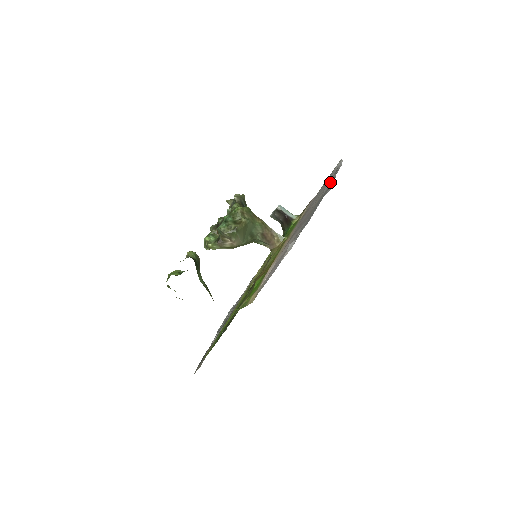
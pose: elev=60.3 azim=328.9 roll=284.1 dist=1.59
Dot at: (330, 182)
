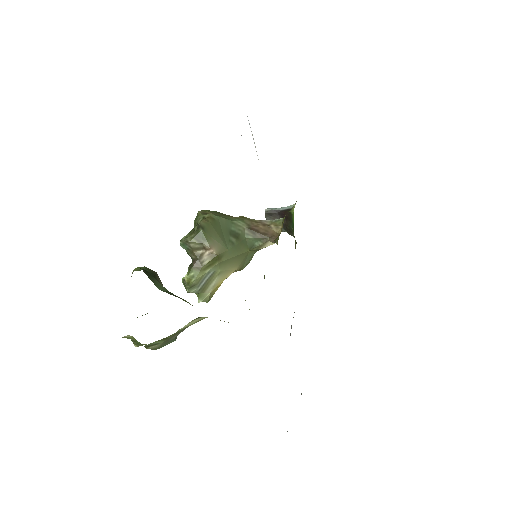
Dot at: occluded
